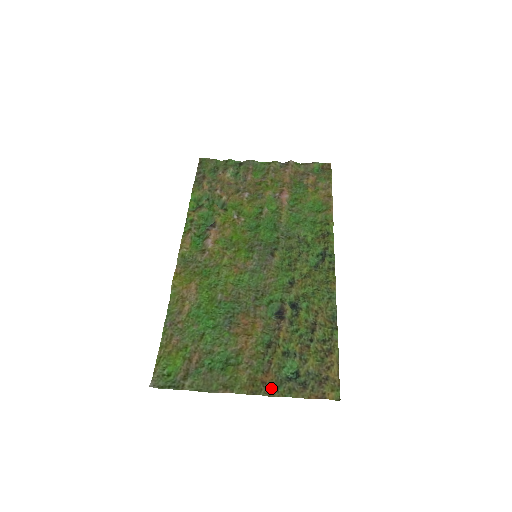
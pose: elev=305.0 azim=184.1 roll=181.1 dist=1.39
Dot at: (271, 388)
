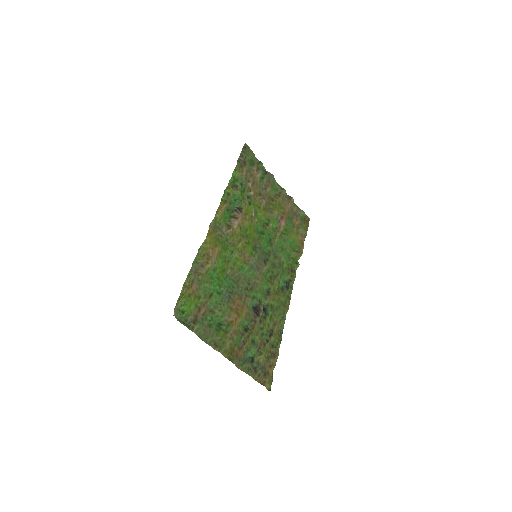
Dot at: (239, 361)
